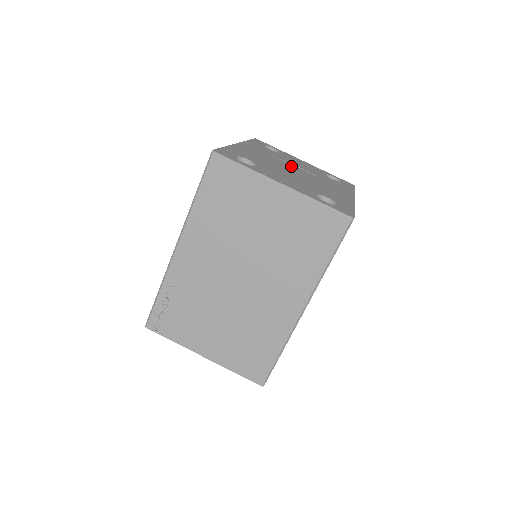
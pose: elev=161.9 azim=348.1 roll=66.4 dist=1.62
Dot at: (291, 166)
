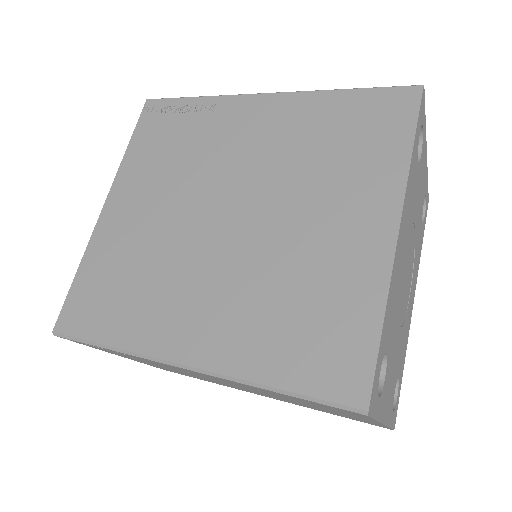
Dot at: occluded
